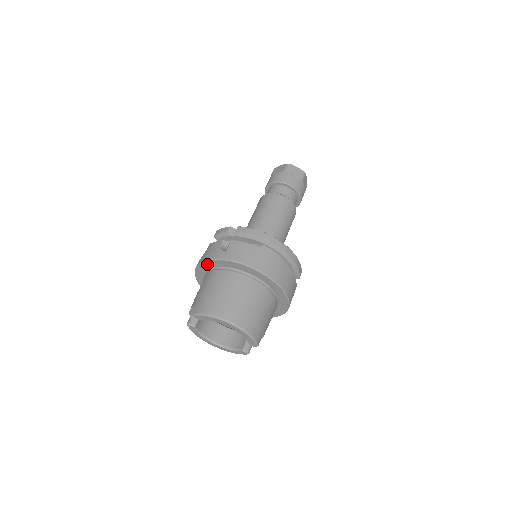
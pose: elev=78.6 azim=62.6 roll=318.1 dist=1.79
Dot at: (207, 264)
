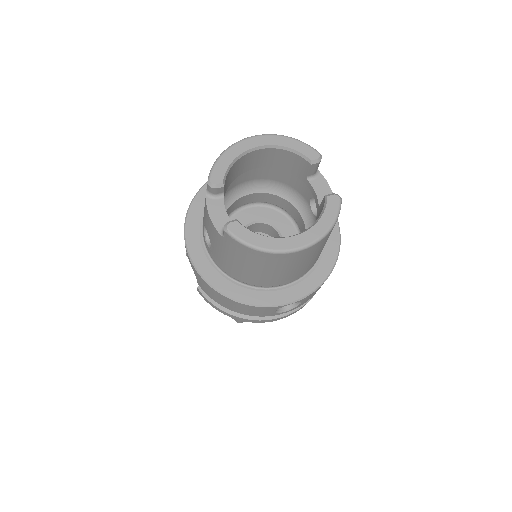
Dot at: (192, 223)
